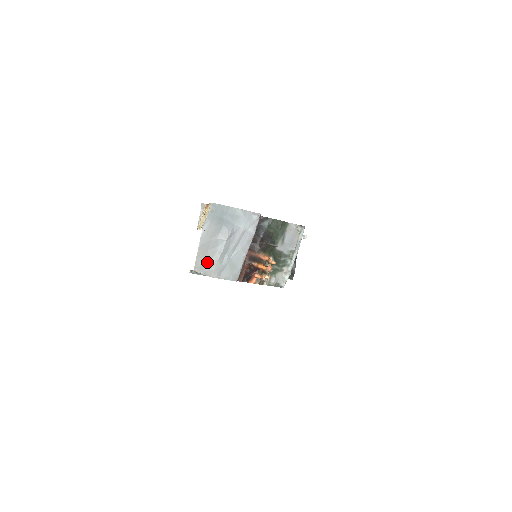
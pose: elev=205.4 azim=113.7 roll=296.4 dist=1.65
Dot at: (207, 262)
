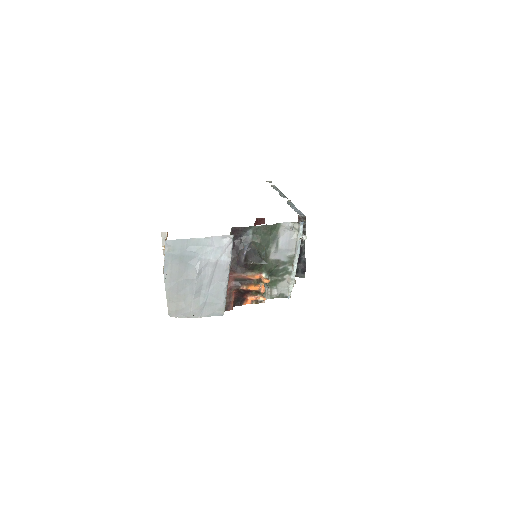
Dot at: (181, 305)
